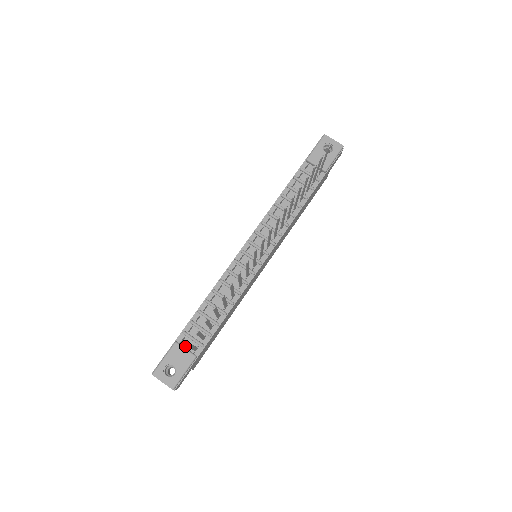
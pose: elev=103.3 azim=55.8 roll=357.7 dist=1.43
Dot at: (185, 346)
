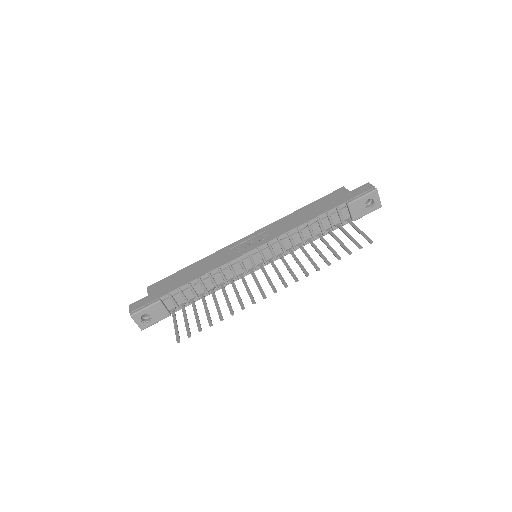
Dot at: (165, 304)
